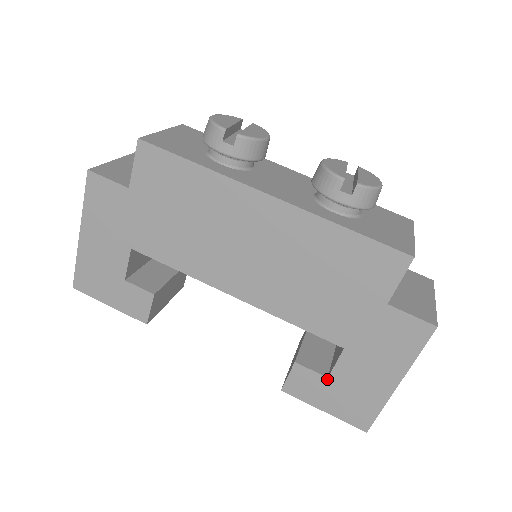
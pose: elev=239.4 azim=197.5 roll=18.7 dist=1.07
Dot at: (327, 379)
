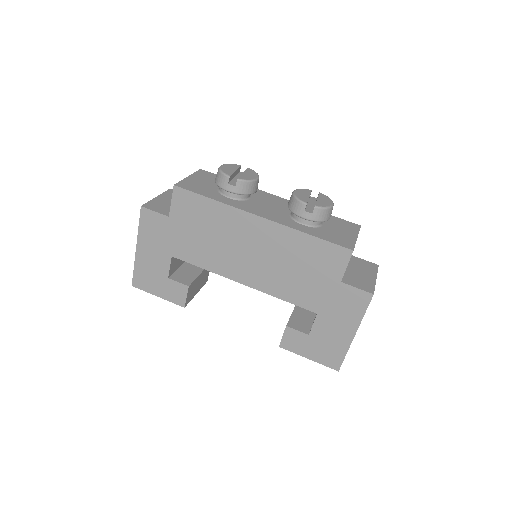
Dot at: (308, 336)
